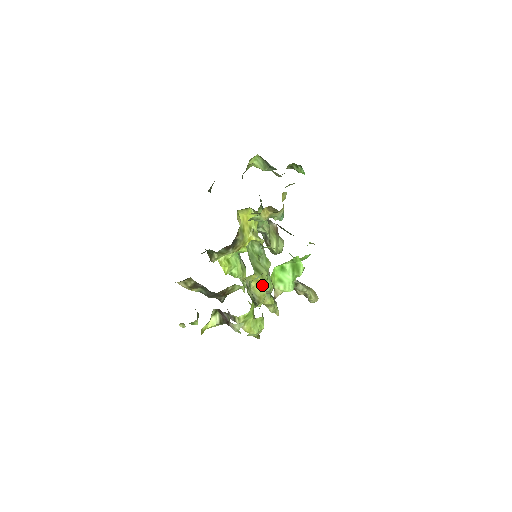
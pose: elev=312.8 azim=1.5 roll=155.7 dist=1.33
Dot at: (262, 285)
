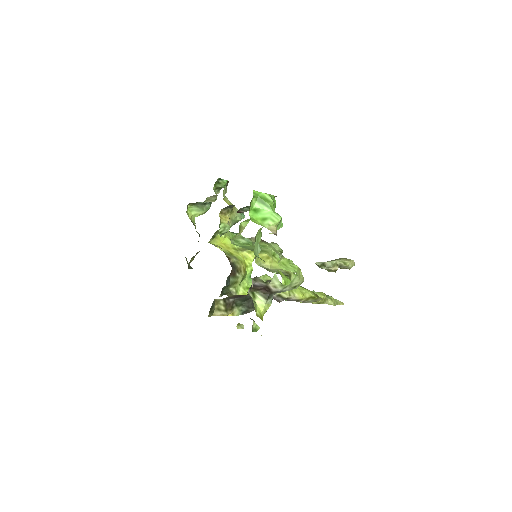
Dot at: (275, 260)
